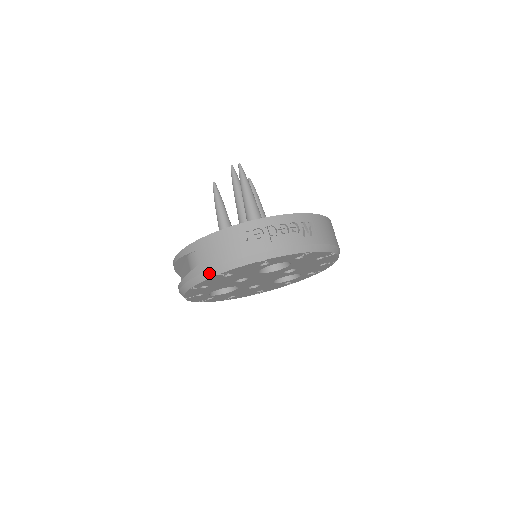
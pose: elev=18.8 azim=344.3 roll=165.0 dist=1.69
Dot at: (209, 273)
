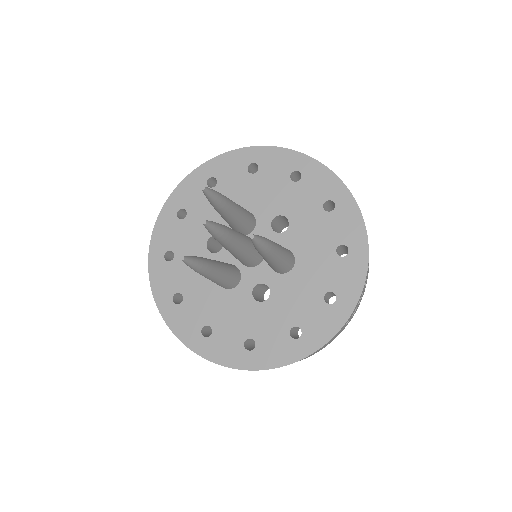
Dot at: occluded
